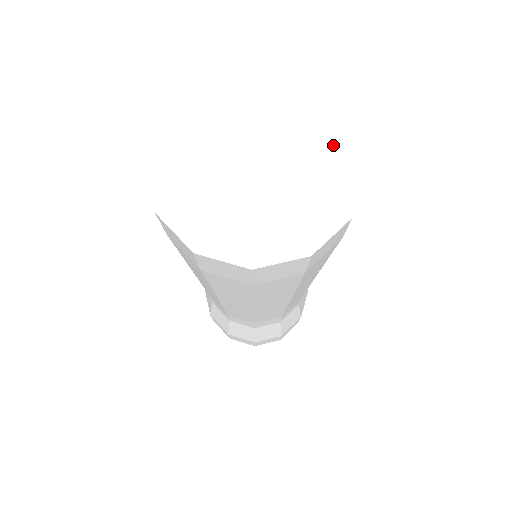
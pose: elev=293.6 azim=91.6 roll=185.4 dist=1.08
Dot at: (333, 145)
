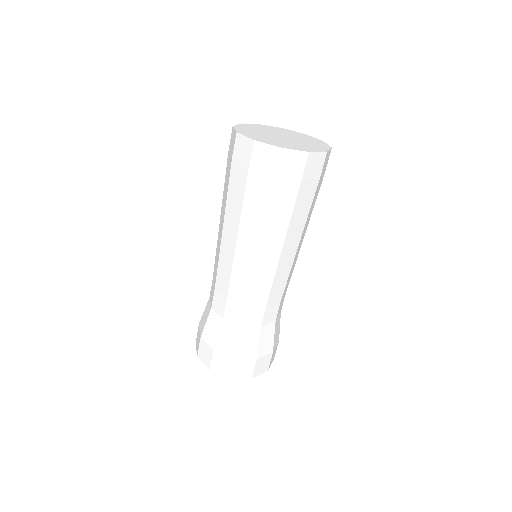
Dot at: (291, 132)
